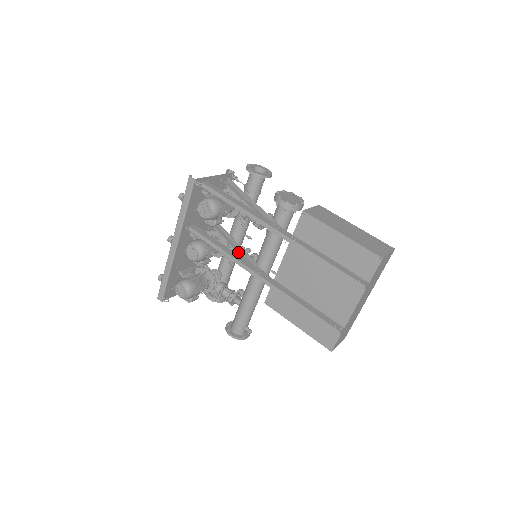
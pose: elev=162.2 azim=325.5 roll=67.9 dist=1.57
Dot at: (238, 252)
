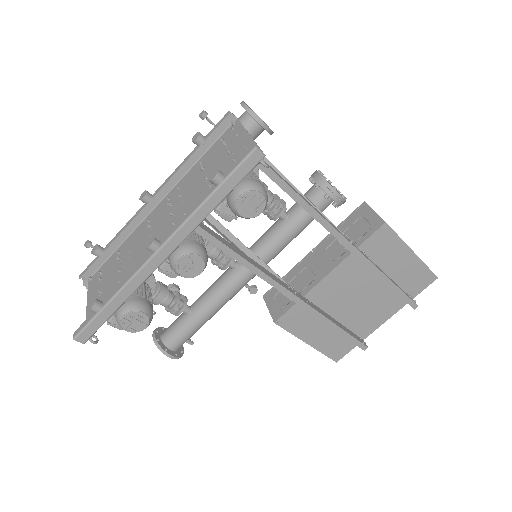
Dot at: occluded
